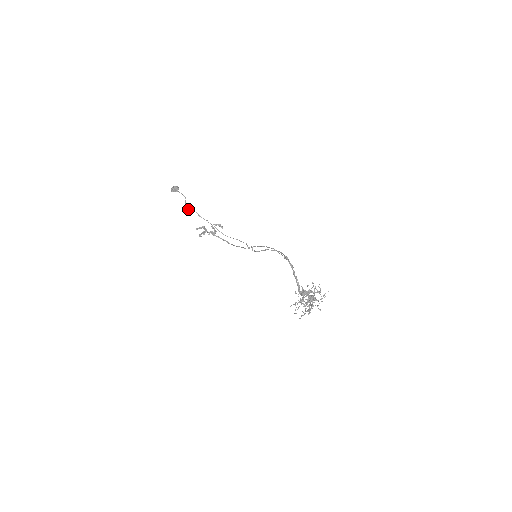
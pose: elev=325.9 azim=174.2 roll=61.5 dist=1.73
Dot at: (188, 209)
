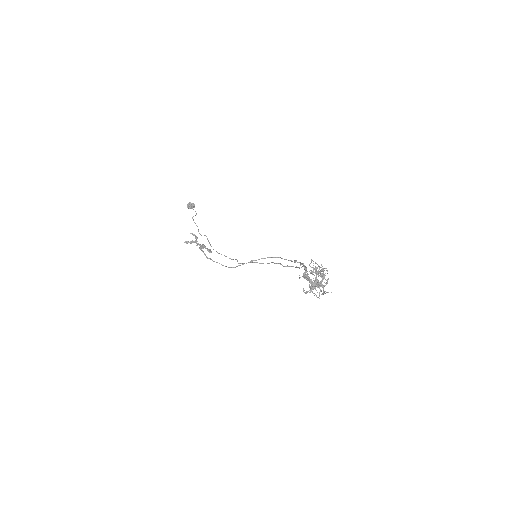
Dot at: (193, 220)
